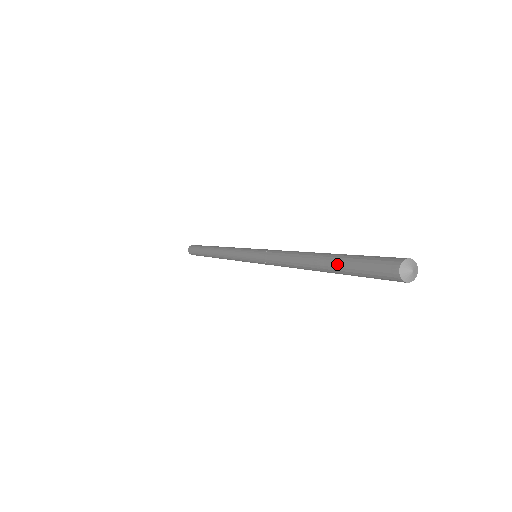
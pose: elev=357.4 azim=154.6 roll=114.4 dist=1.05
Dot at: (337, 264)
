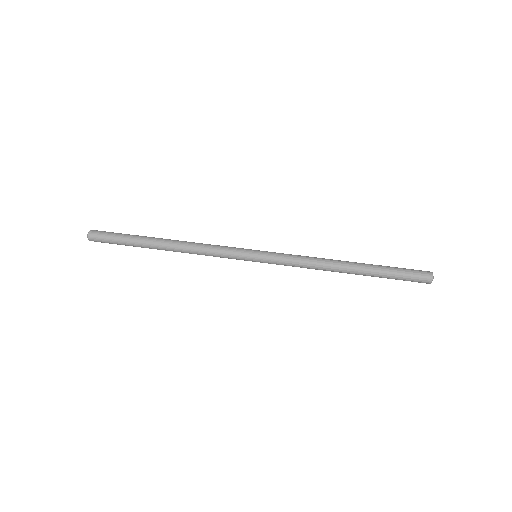
Dot at: occluded
